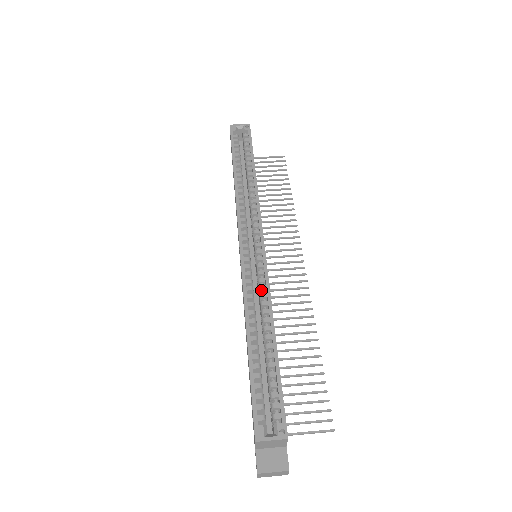
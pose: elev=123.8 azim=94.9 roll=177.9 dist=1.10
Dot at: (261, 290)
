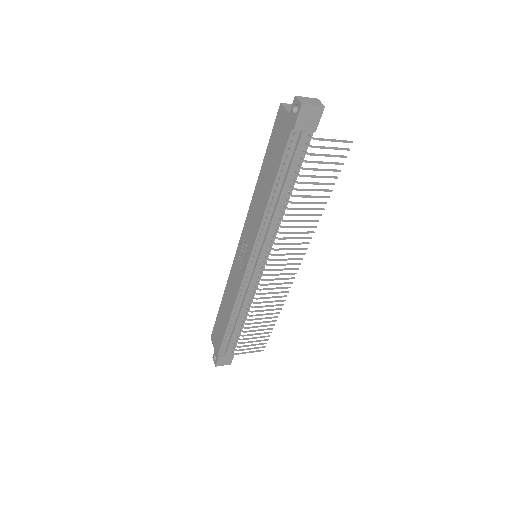
Dot at: occluded
